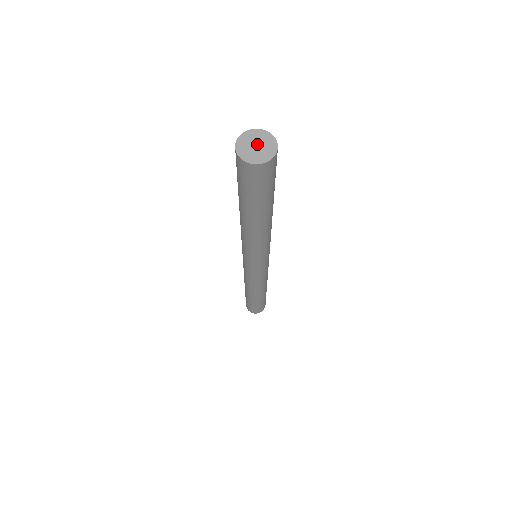
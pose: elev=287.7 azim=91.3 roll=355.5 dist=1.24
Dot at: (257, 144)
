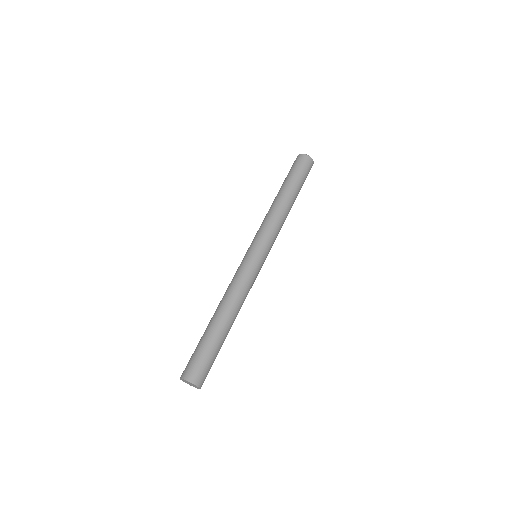
Dot at: (191, 384)
